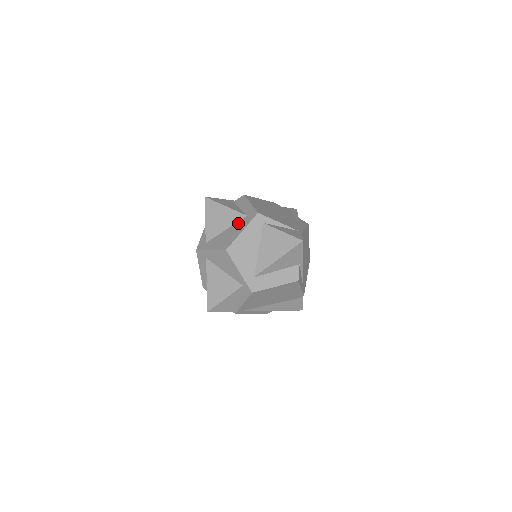
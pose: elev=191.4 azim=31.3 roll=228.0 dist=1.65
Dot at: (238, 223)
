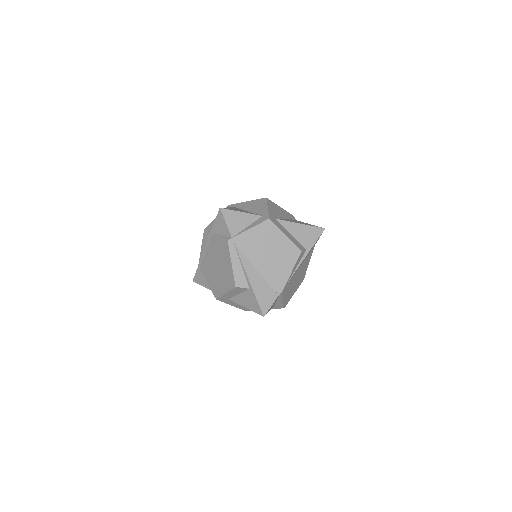
Dot at: occluded
